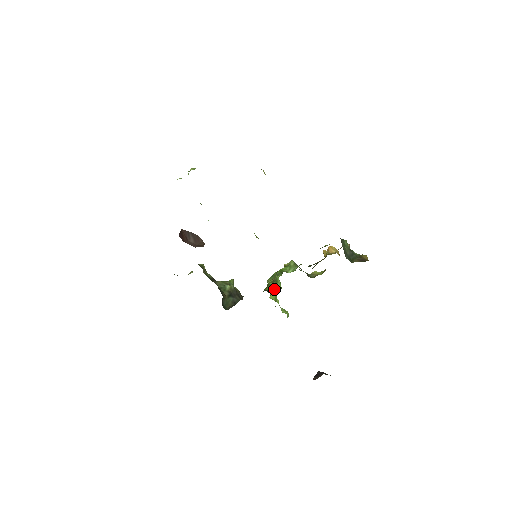
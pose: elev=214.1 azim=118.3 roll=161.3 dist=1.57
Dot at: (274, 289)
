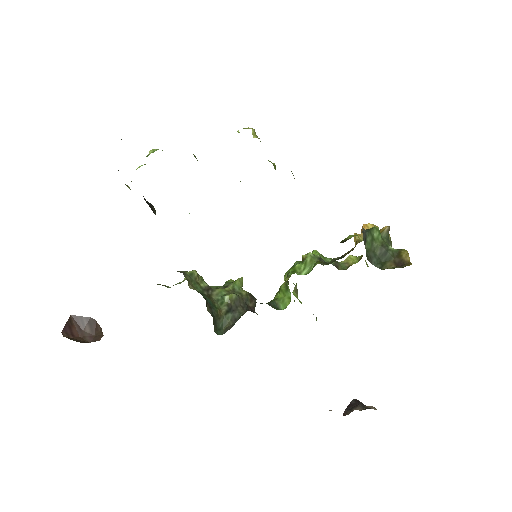
Dot at: (283, 299)
